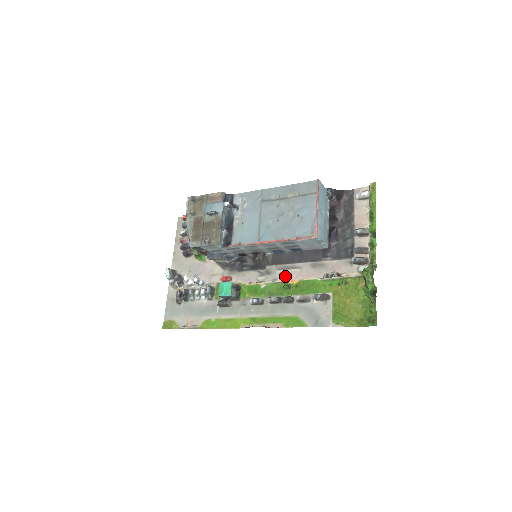
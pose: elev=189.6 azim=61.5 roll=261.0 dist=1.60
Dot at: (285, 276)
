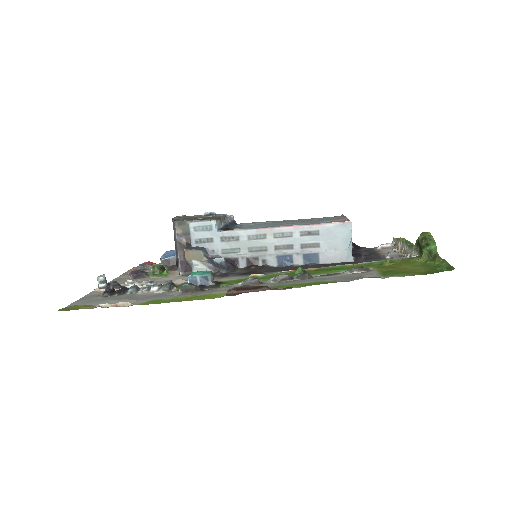
Dot at: occluded
